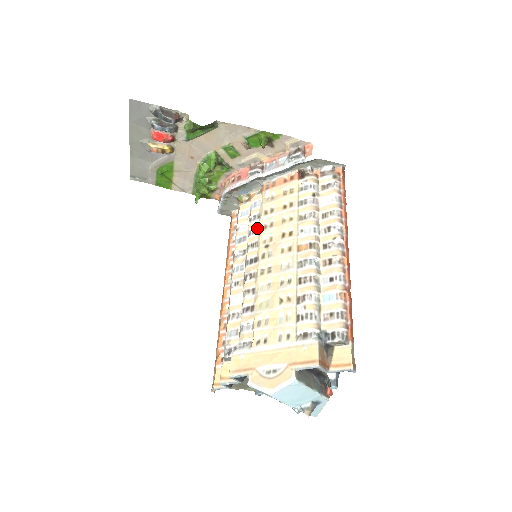
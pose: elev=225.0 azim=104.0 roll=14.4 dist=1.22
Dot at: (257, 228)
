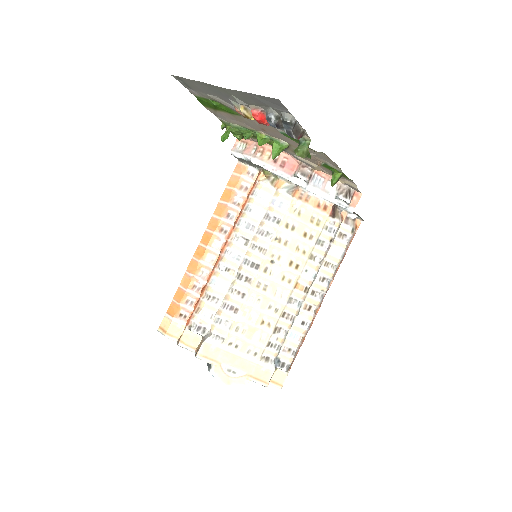
Dot at: (272, 234)
